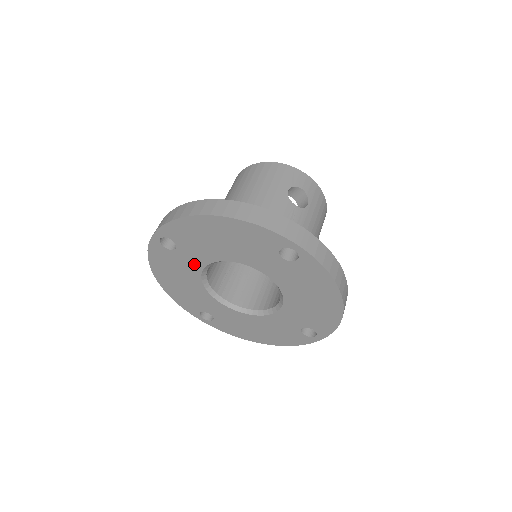
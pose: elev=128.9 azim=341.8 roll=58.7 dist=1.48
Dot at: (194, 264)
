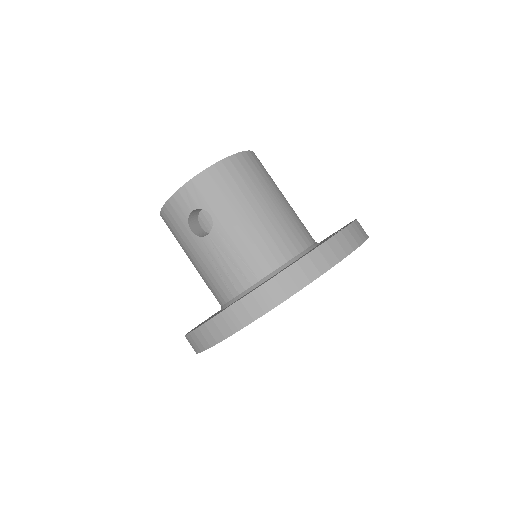
Dot at: occluded
